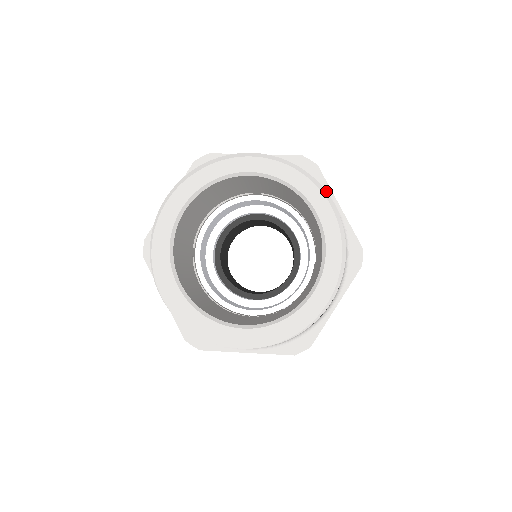
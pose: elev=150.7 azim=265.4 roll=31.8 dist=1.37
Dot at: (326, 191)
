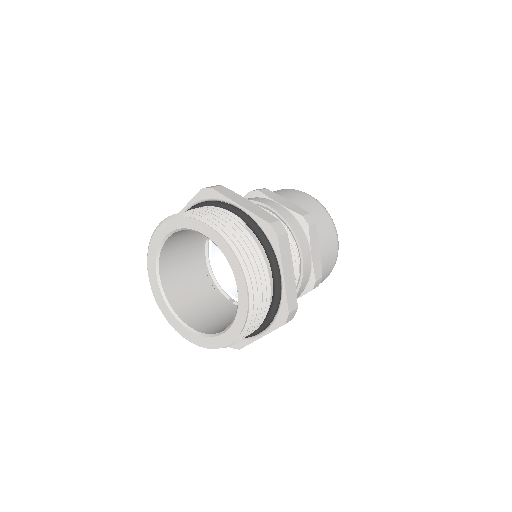
Dot at: (278, 259)
